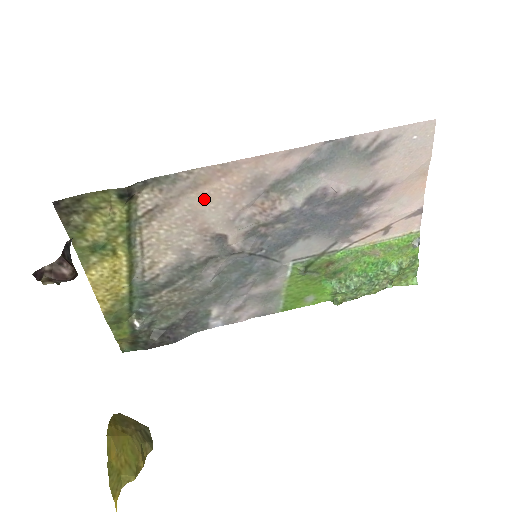
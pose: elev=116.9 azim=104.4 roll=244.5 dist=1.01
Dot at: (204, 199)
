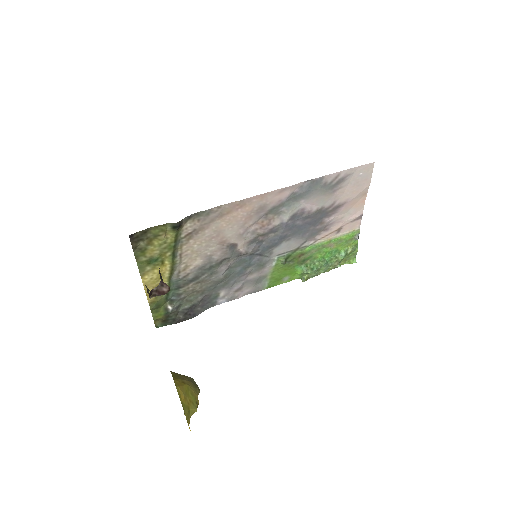
Dot at: (226, 223)
